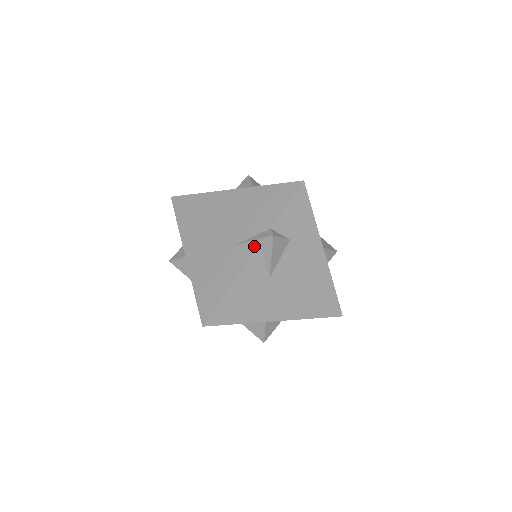
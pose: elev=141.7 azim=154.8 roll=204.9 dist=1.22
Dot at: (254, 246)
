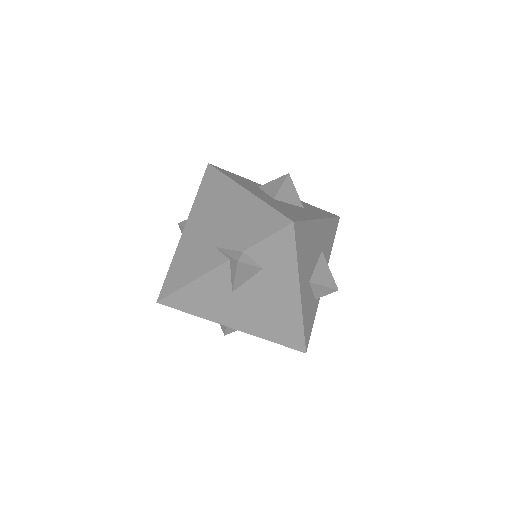
Dot at: (224, 259)
